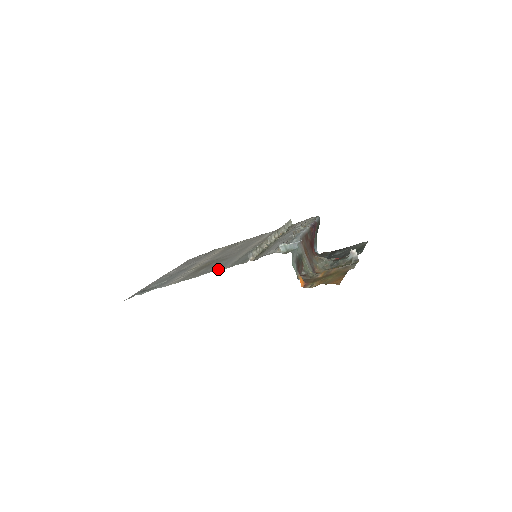
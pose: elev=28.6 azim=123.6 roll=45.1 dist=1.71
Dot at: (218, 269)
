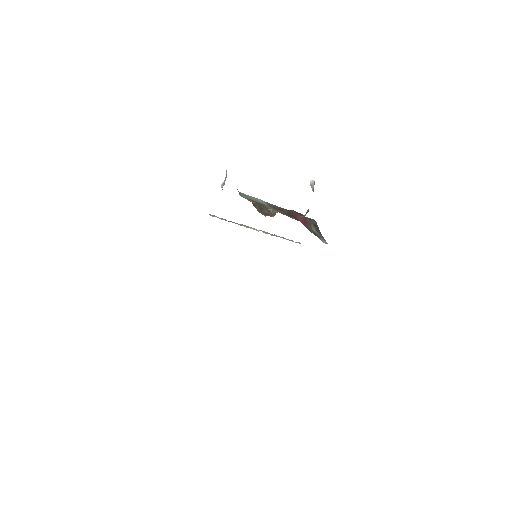
Dot at: occluded
